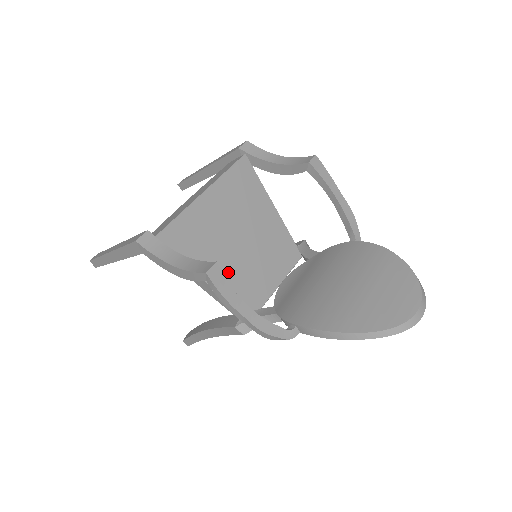
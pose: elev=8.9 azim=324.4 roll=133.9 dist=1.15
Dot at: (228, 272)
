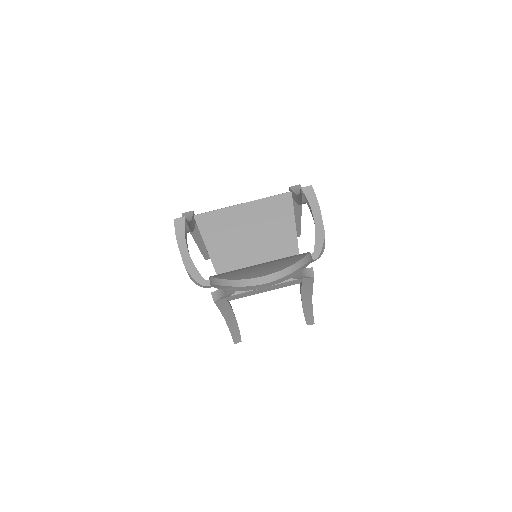
Dot at: (229, 257)
